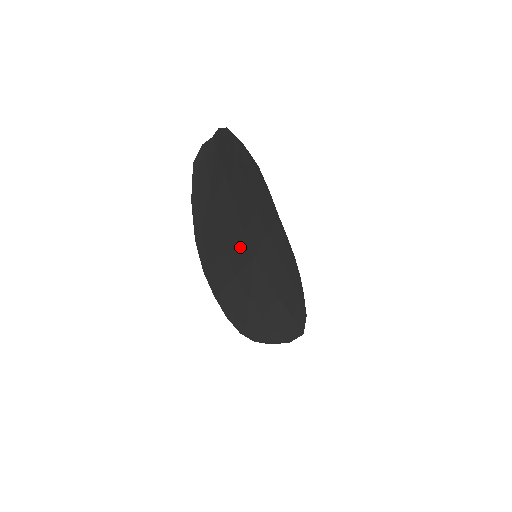
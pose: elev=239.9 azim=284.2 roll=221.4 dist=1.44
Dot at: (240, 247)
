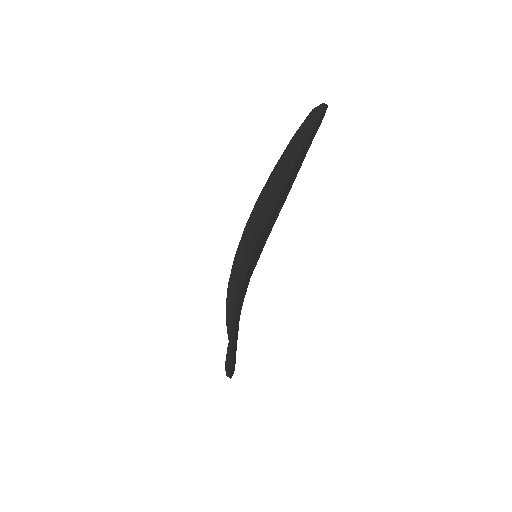
Dot at: occluded
